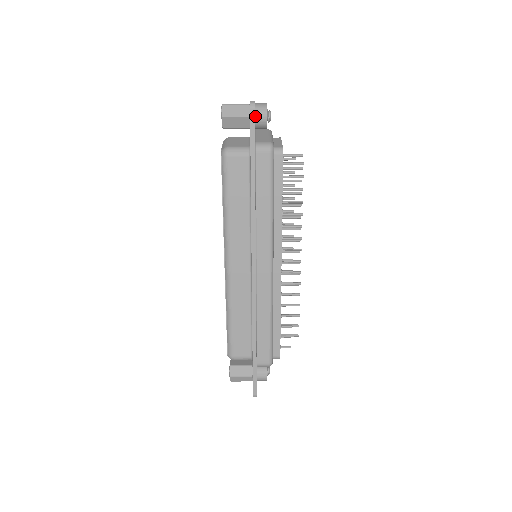
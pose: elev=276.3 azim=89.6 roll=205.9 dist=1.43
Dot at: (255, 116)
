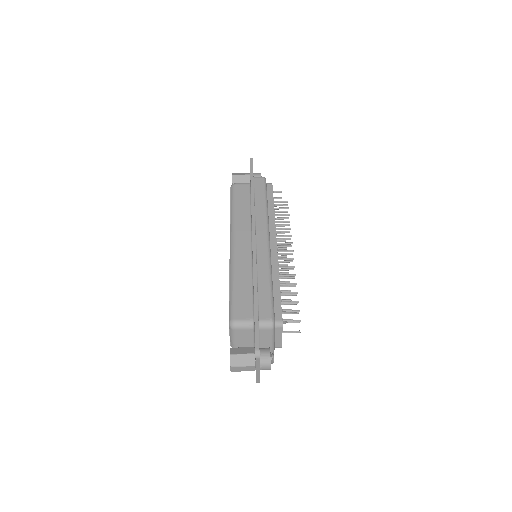
Dot at: (253, 175)
